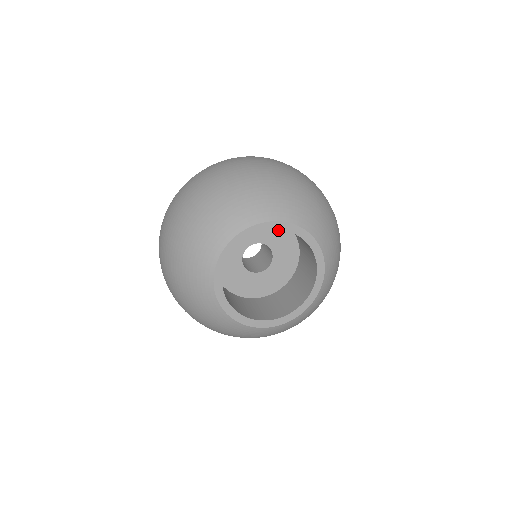
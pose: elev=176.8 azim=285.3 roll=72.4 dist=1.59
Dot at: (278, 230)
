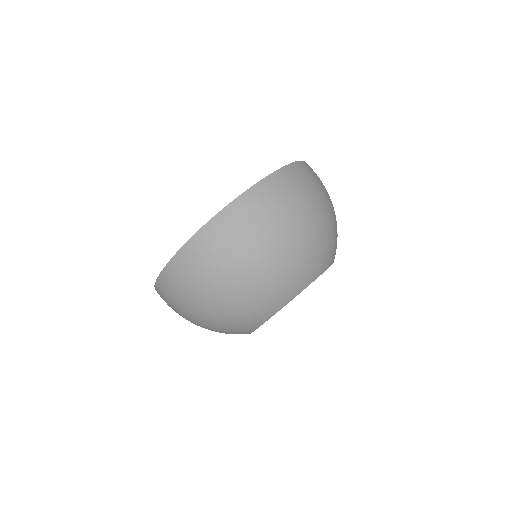
Dot at: occluded
